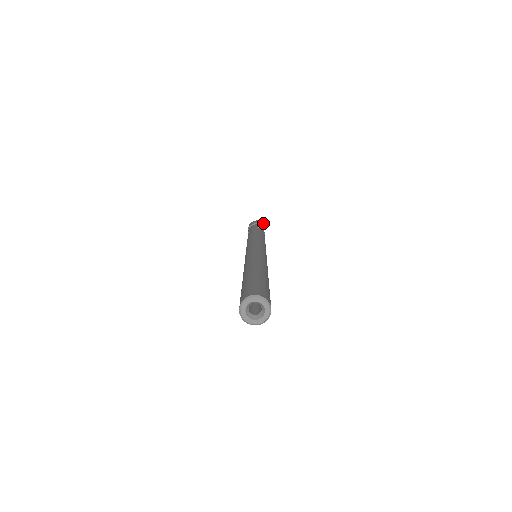
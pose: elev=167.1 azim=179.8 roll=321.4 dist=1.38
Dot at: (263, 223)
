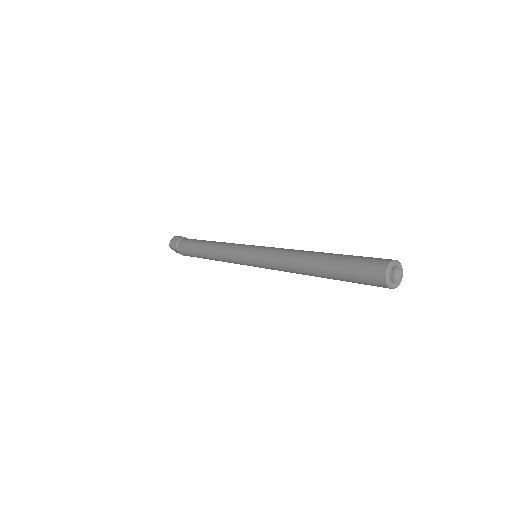
Dot at: occluded
